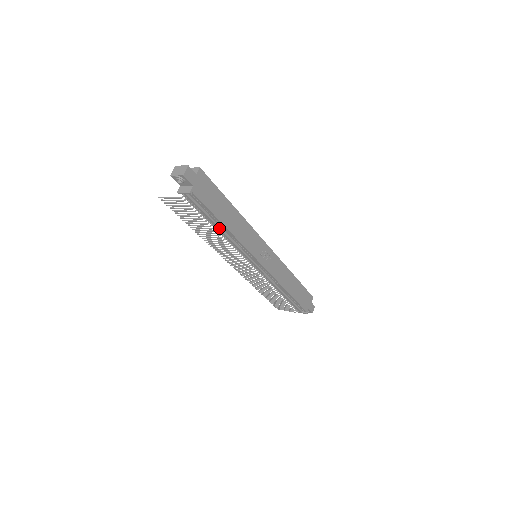
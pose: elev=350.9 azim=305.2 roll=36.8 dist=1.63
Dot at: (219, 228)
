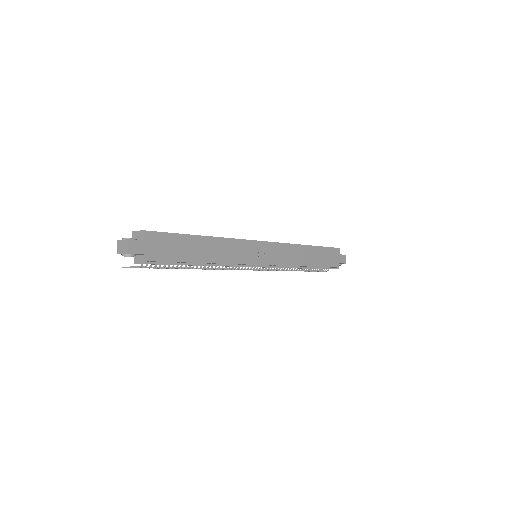
Dot at: (199, 265)
